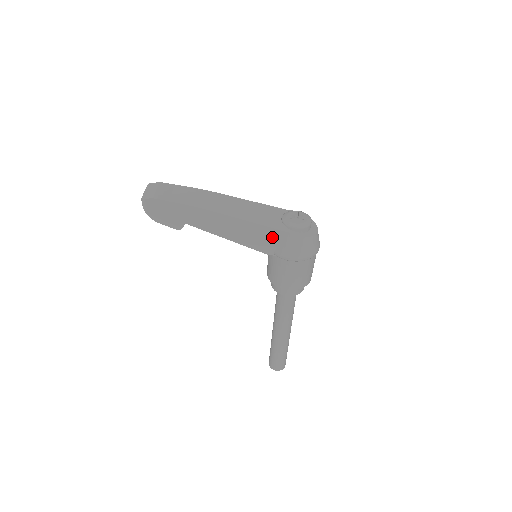
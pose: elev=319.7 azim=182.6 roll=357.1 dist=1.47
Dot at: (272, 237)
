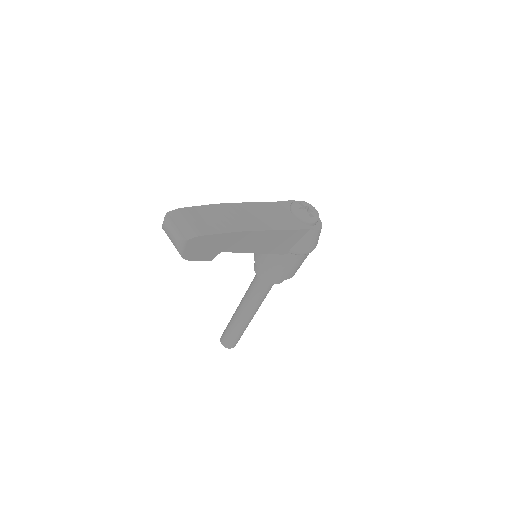
Dot at: (295, 238)
